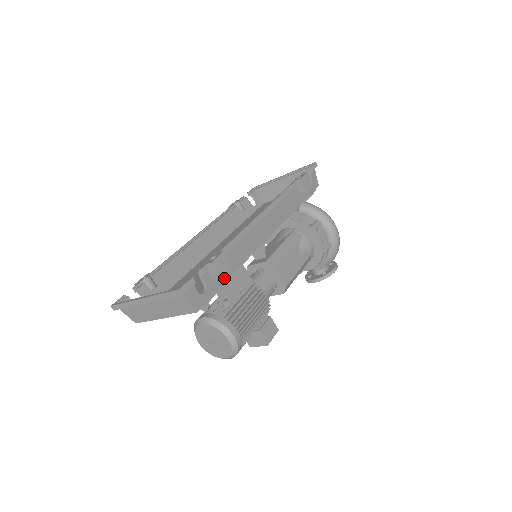
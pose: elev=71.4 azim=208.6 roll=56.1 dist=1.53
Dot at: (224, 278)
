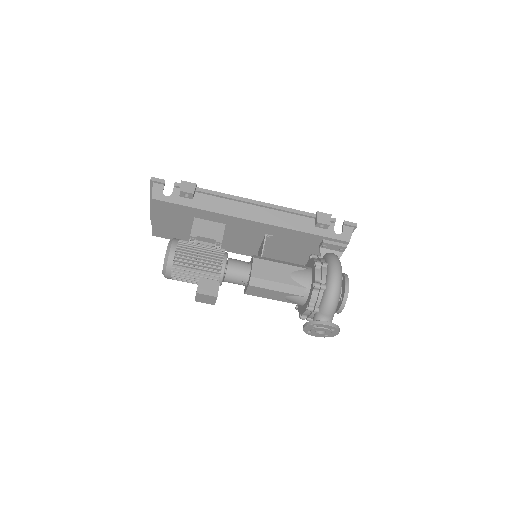
Dot at: (189, 204)
